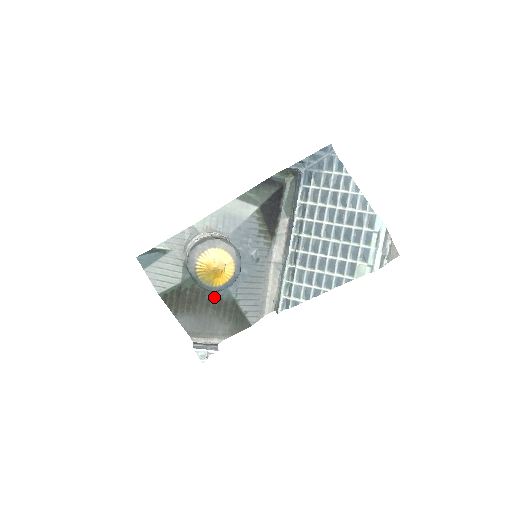
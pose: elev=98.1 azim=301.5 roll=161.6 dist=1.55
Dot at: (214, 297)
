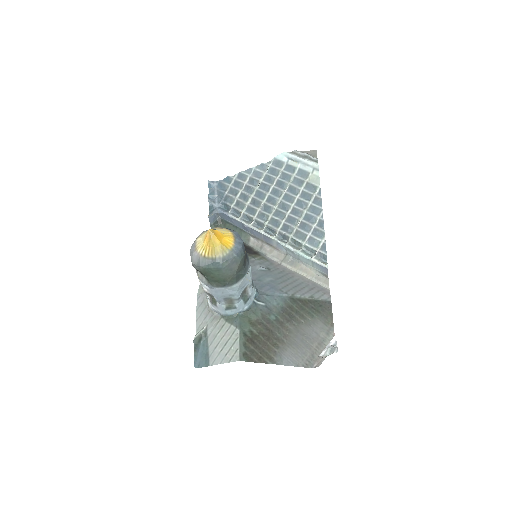
Dot at: (276, 313)
